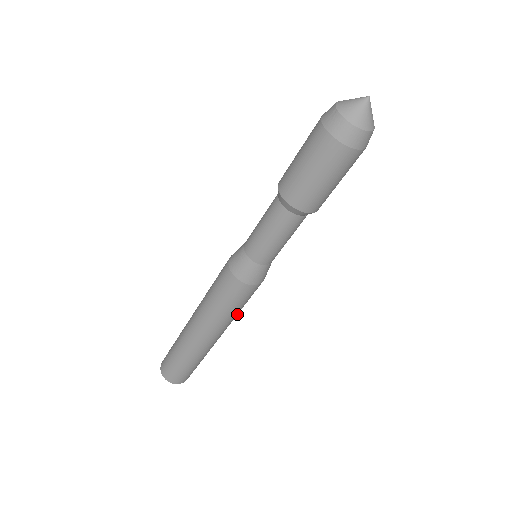
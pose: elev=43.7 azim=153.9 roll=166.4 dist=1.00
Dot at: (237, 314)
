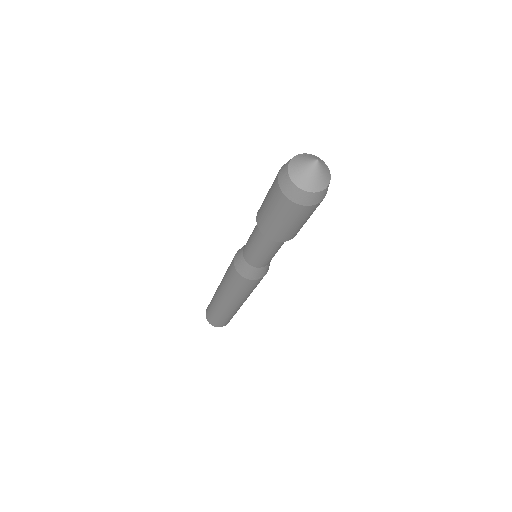
Dot at: occluded
